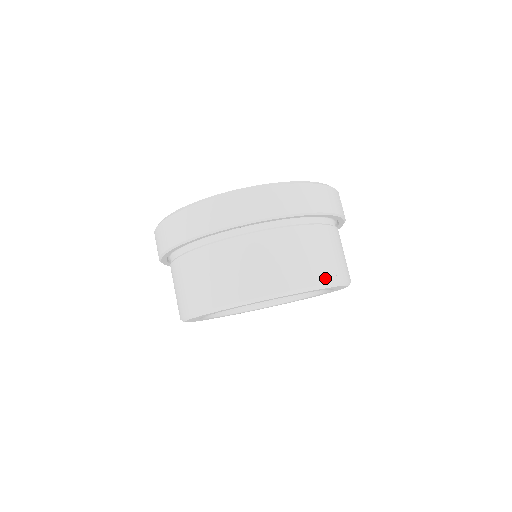
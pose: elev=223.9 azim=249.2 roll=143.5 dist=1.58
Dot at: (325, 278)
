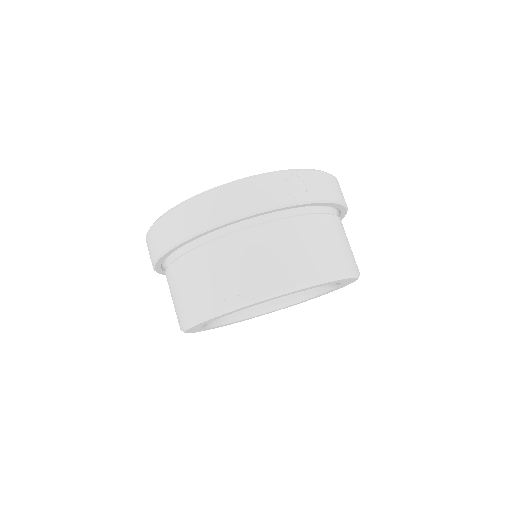
Dot at: (250, 293)
